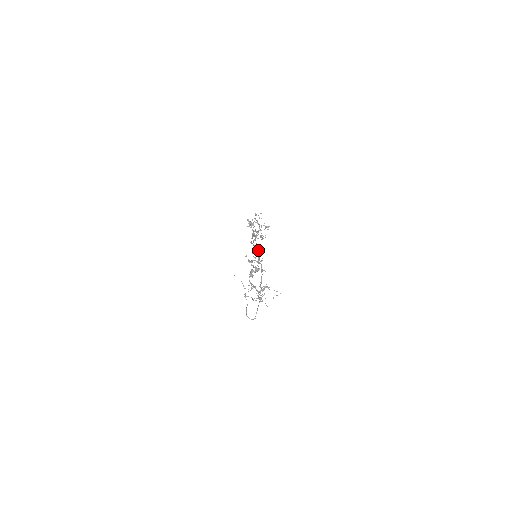
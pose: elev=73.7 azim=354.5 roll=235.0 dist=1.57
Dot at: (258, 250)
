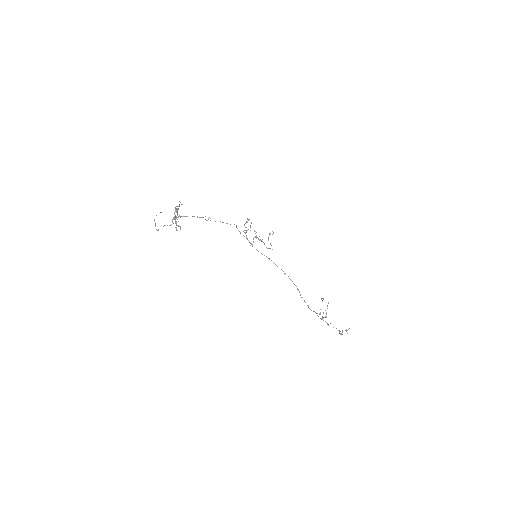
Dot at: occluded
